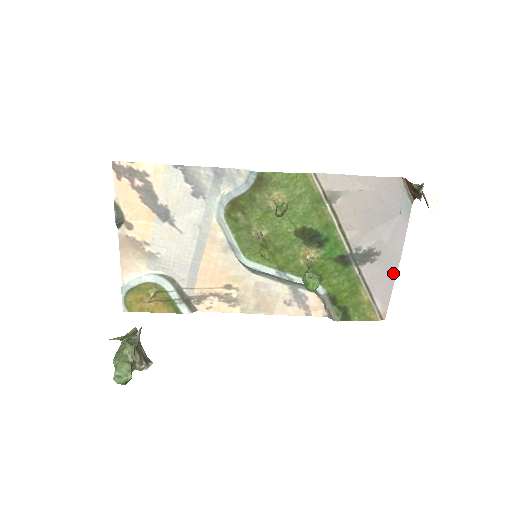
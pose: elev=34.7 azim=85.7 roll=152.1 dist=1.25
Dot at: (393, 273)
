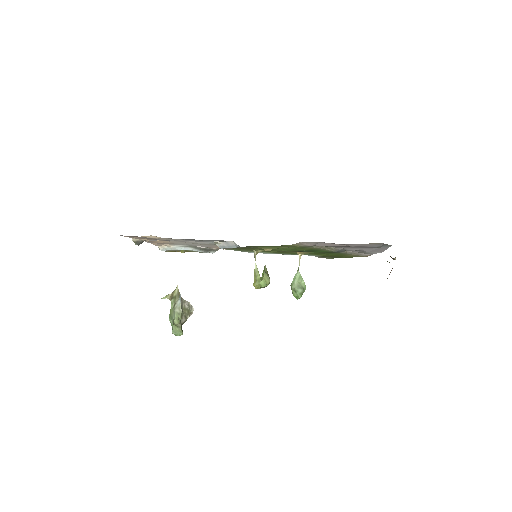
Dot at: occluded
